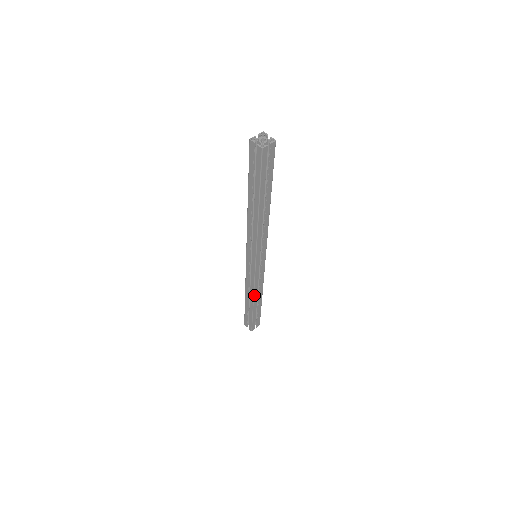
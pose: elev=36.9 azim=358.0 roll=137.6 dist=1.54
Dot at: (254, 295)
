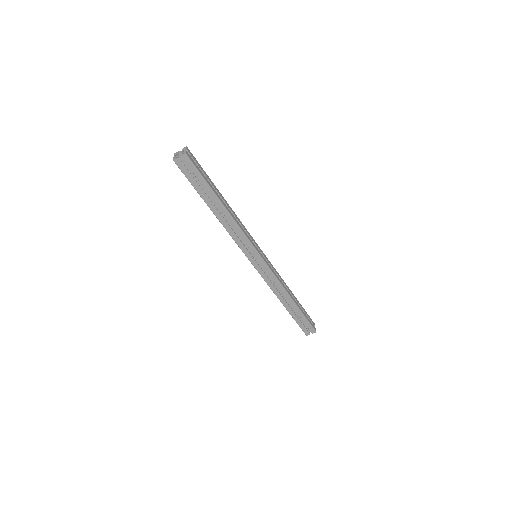
Dot at: (286, 291)
